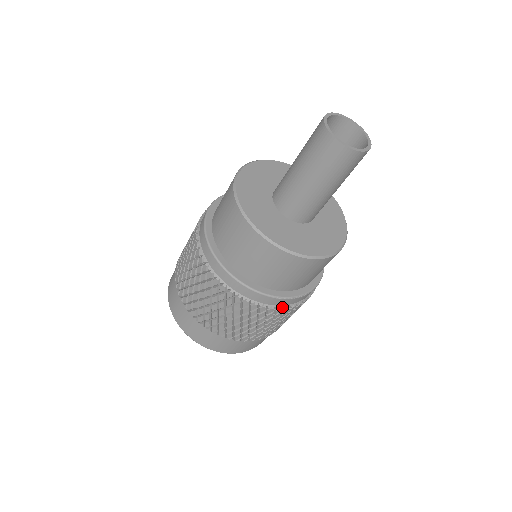
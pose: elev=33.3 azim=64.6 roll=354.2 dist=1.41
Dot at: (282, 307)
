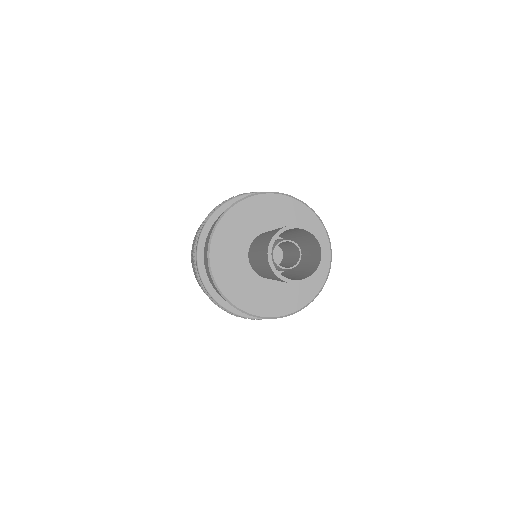
Dot at: occluded
